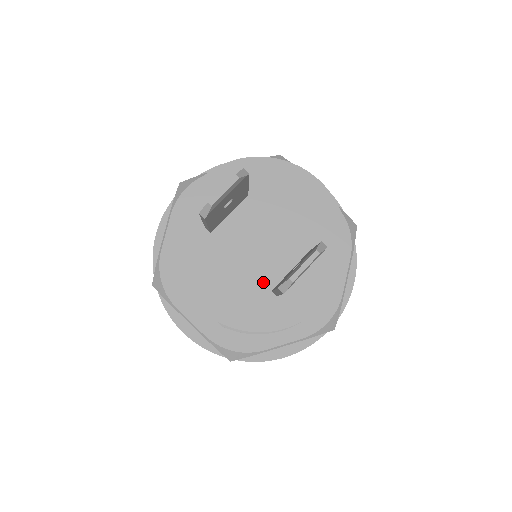
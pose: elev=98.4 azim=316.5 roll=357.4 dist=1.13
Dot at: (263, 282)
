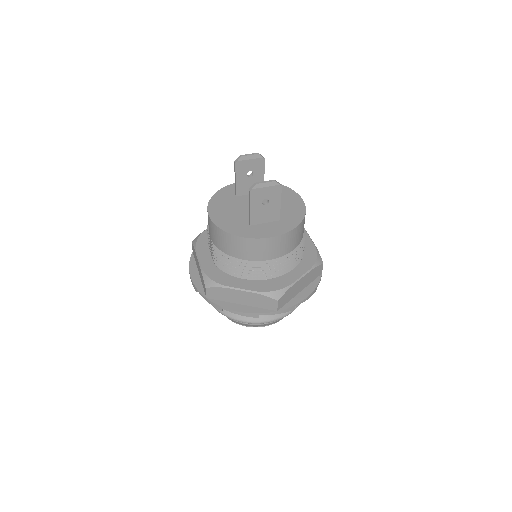
Dot at: (247, 219)
